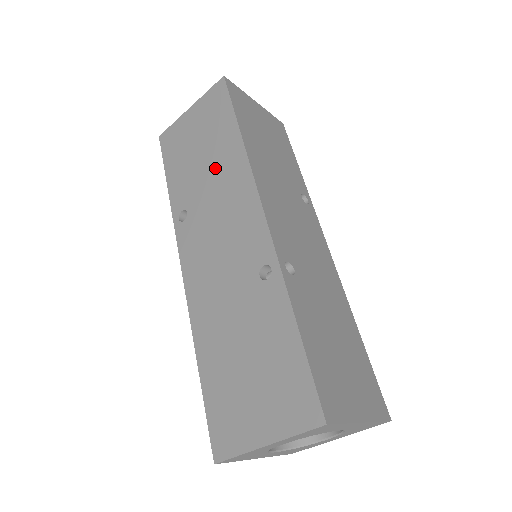
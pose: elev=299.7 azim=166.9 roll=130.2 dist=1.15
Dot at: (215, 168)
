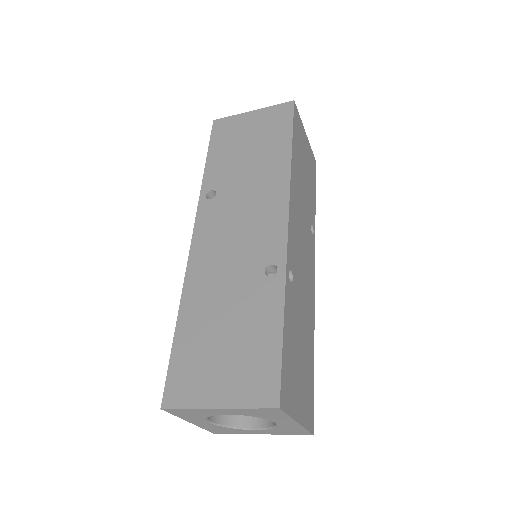
Dot at: (257, 169)
